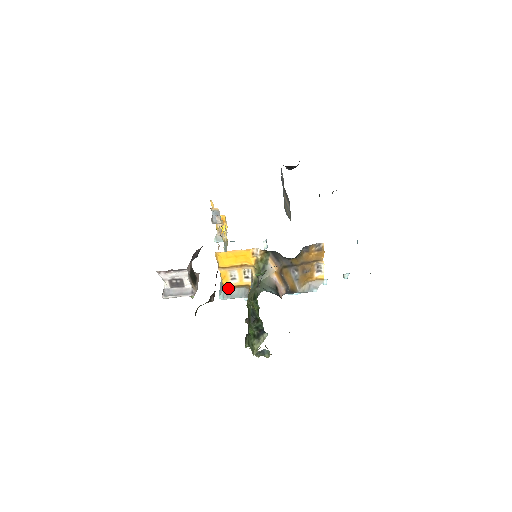
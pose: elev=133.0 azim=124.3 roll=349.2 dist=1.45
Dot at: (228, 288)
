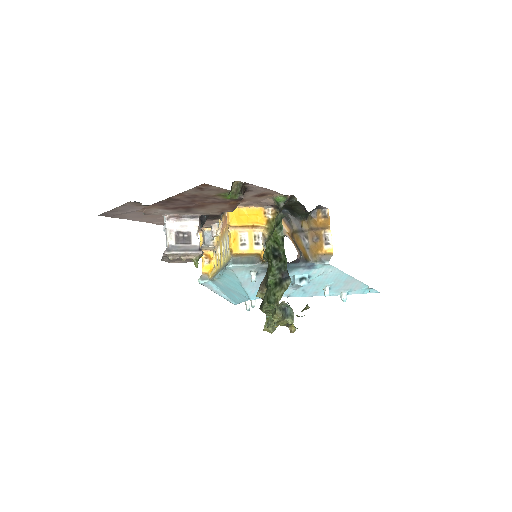
Dot at: (237, 256)
